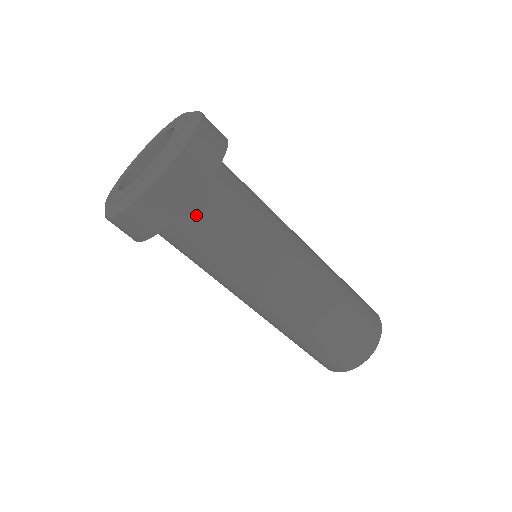
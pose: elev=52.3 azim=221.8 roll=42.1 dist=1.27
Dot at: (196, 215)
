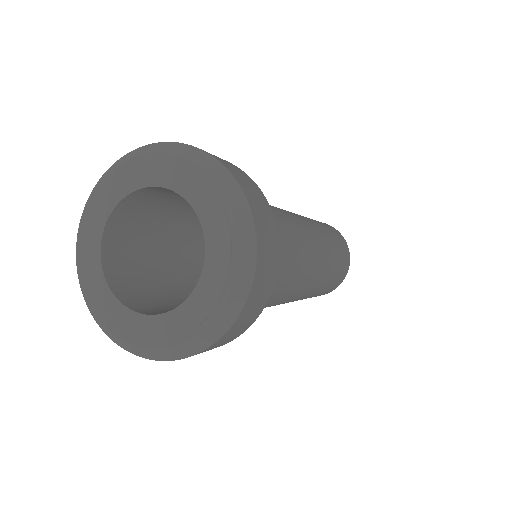
Dot at: occluded
